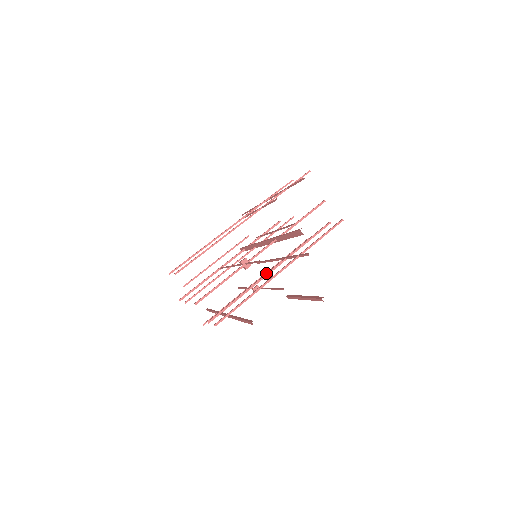
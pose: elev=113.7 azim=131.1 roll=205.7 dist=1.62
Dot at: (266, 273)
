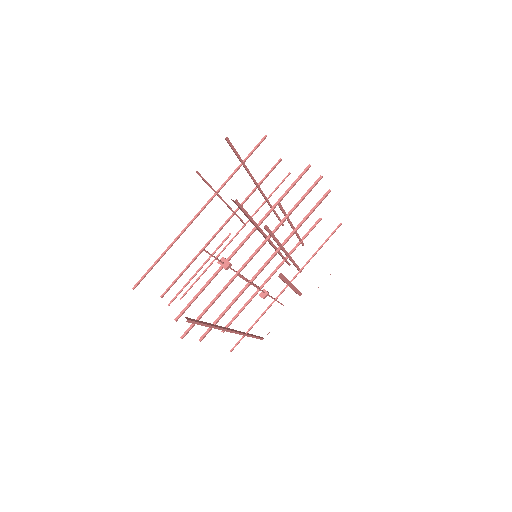
Dot at: (258, 270)
